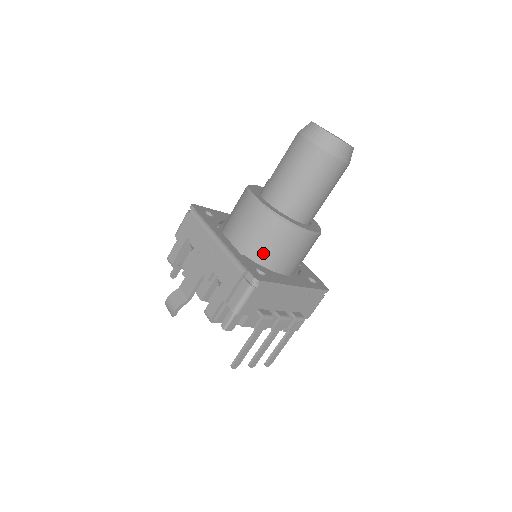
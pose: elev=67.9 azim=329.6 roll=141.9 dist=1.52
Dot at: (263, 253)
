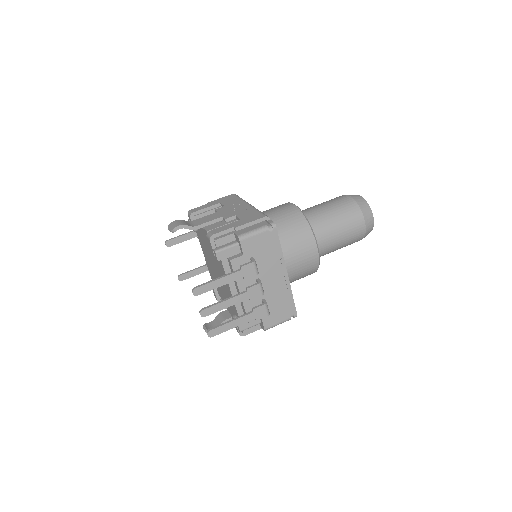
Dot at: occluded
